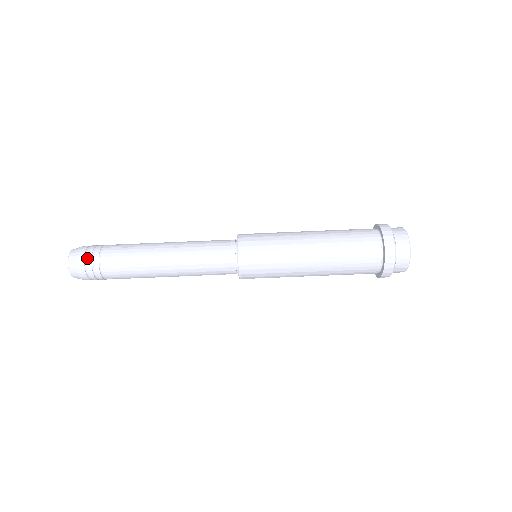
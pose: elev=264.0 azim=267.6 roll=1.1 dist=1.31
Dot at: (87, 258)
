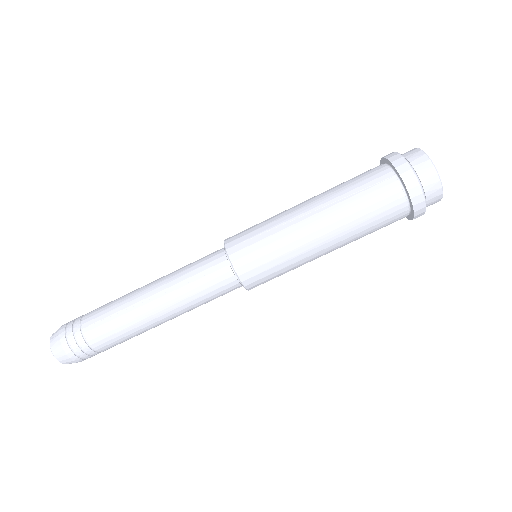
Dot at: (68, 325)
